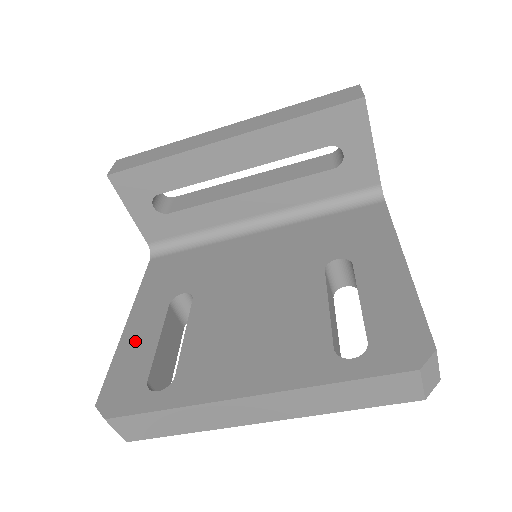
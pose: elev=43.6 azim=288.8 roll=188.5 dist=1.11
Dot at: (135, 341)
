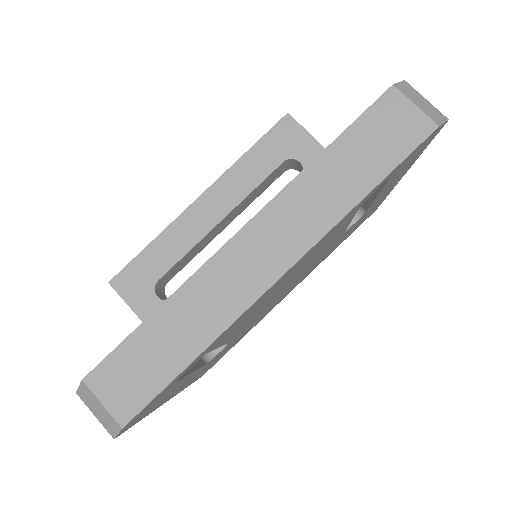
Dot at: occluded
